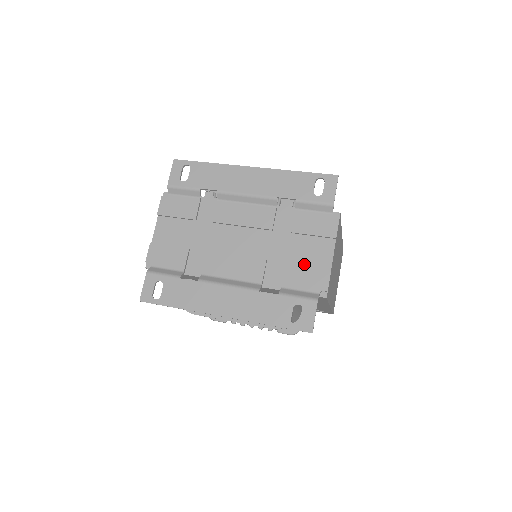
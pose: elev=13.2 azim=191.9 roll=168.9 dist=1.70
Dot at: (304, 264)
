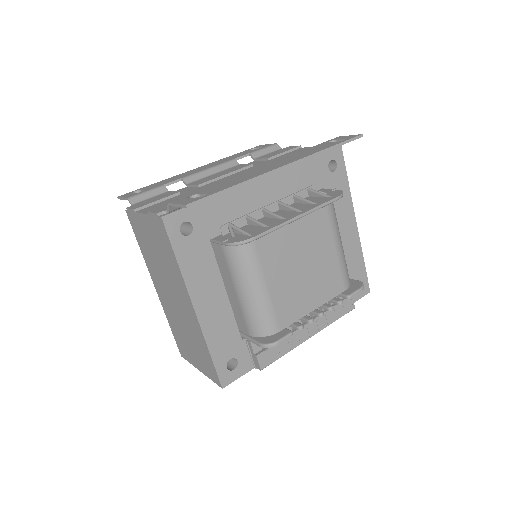
Dot at: occluded
